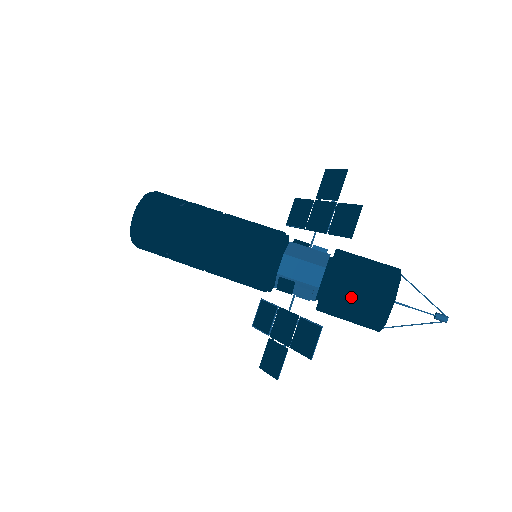
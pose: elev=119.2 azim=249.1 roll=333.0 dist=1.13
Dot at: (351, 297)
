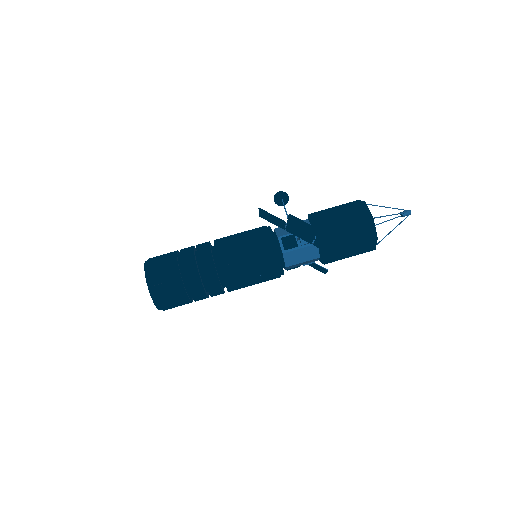
Dot at: occluded
